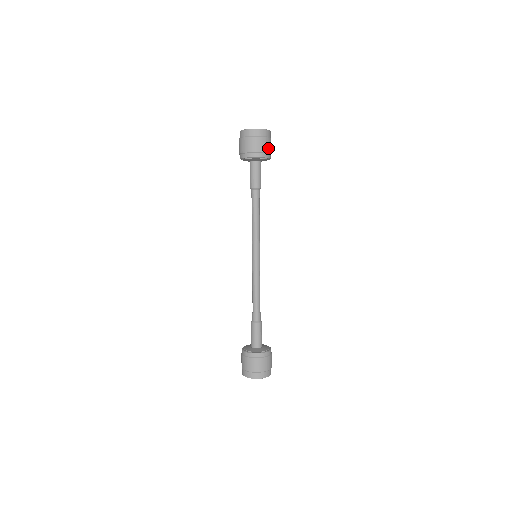
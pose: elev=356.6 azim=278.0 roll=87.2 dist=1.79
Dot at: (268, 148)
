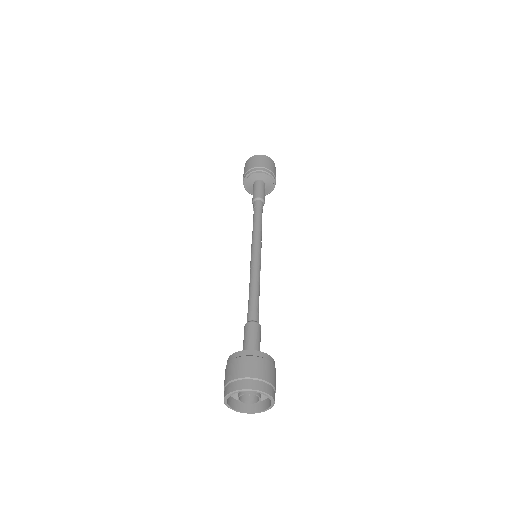
Dot at: (275, 175)
